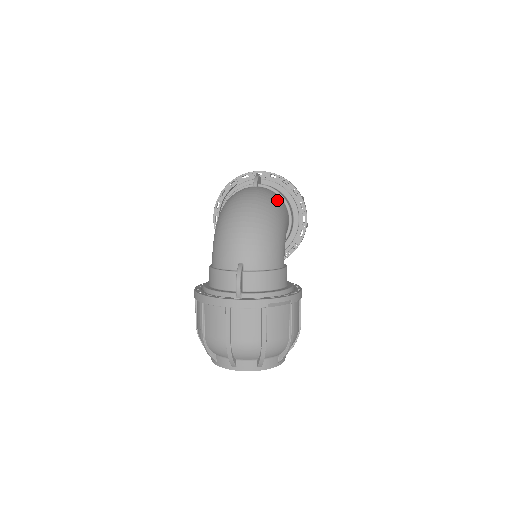
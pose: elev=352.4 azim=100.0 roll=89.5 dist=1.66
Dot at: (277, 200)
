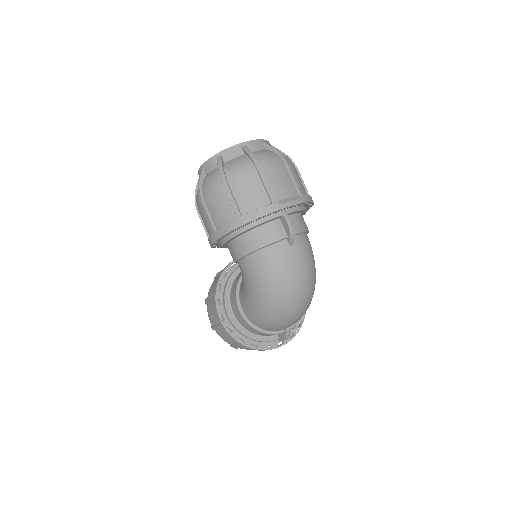
Dot at: occluded
